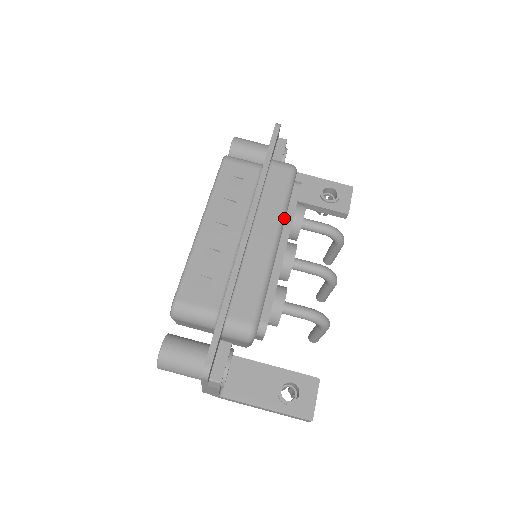
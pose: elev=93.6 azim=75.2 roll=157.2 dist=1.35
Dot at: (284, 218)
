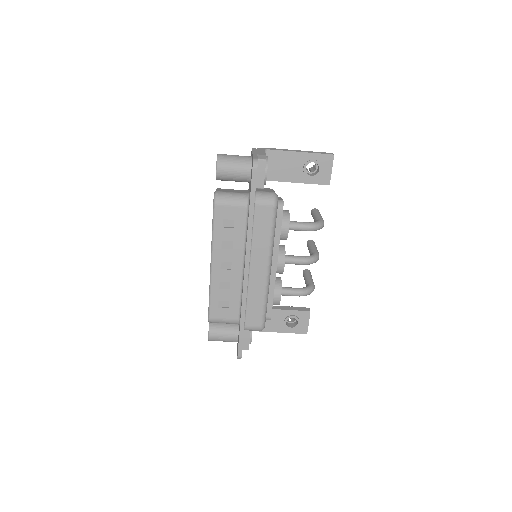
Dot at: (272, 249)
